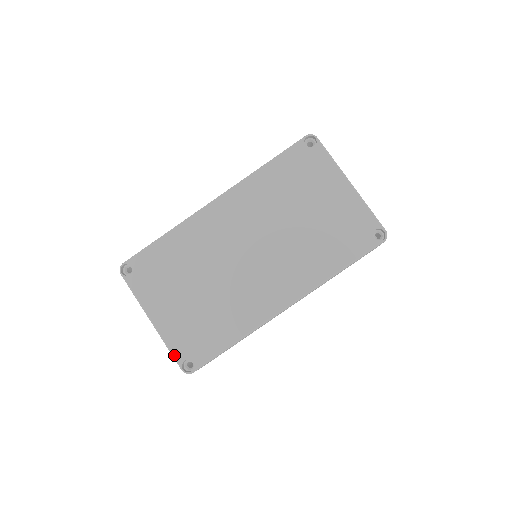
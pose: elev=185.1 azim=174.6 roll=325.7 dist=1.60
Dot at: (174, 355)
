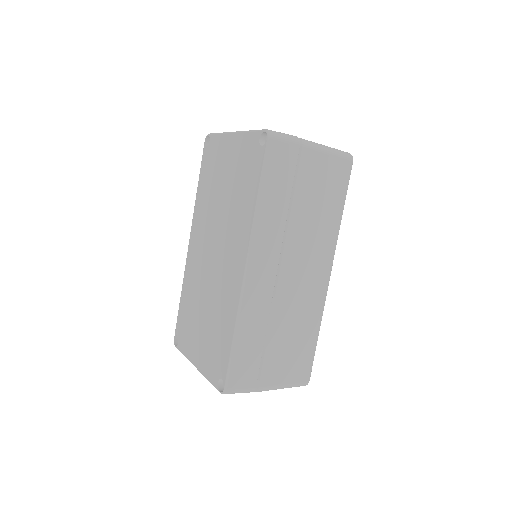
Dot at: (212, 383)
